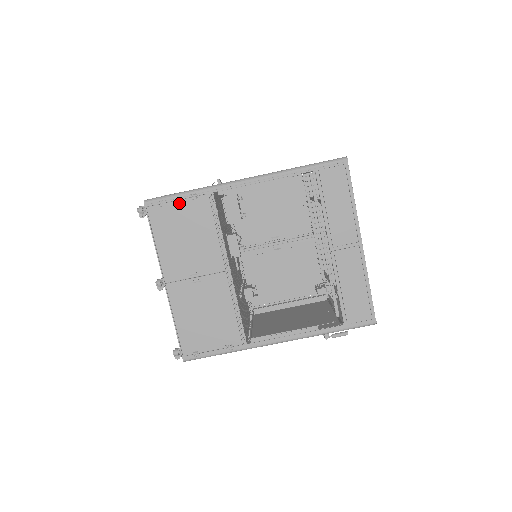
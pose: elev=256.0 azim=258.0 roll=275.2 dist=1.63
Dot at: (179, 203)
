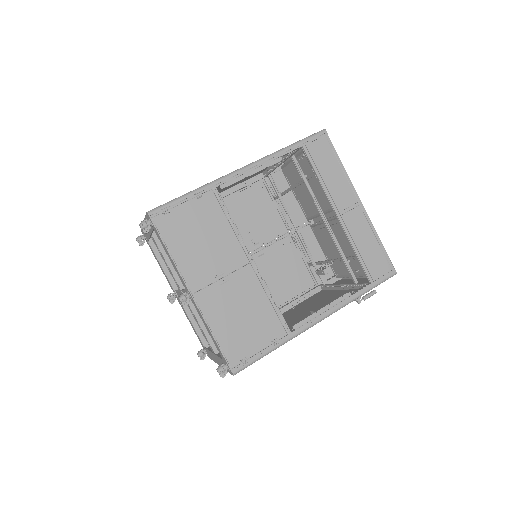
Dot at: (185, 205)
